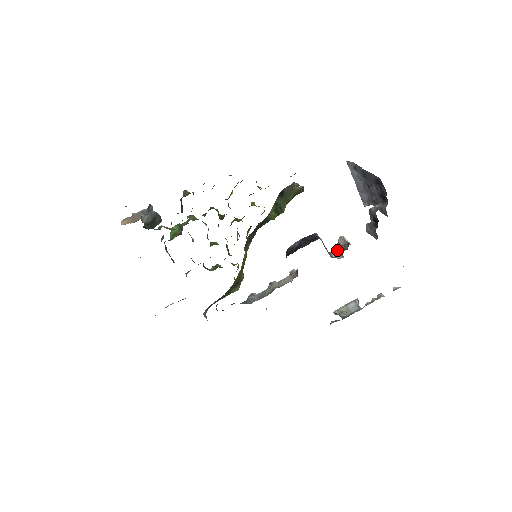
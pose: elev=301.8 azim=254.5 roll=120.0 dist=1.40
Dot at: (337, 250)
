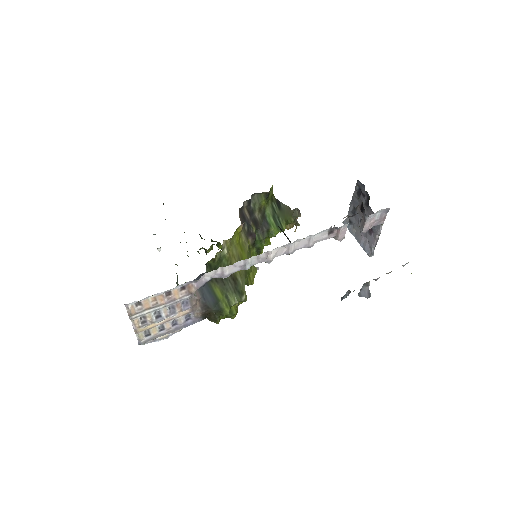
Dot at: (331, 233)
